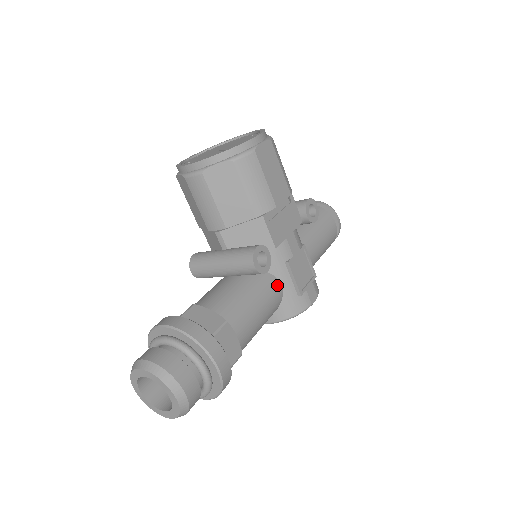
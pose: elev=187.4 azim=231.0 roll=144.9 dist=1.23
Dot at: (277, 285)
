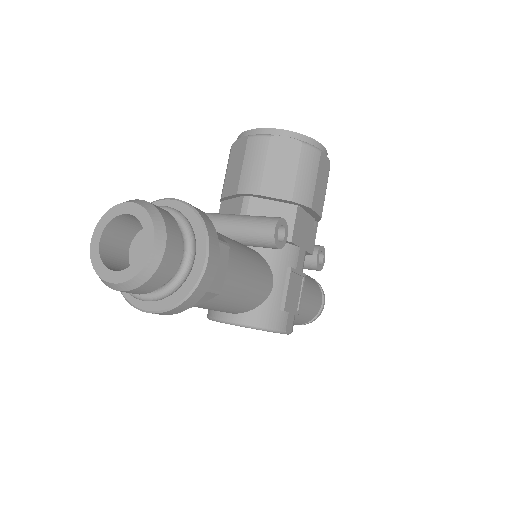
Dot at: (270, 281)
